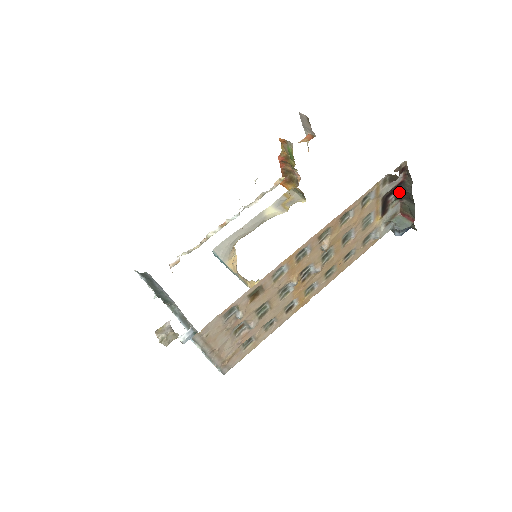
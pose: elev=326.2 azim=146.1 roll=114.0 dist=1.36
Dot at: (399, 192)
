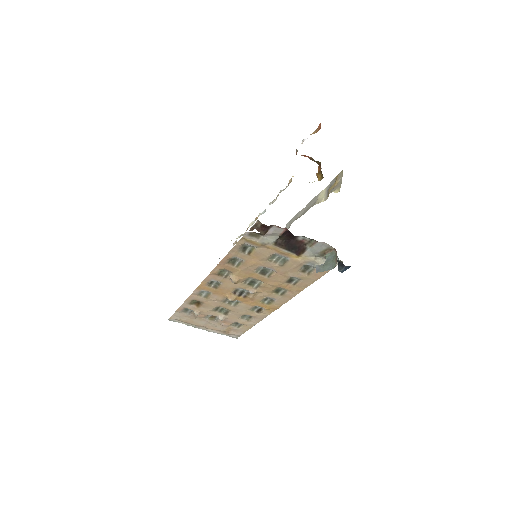
Dot at: occluded
